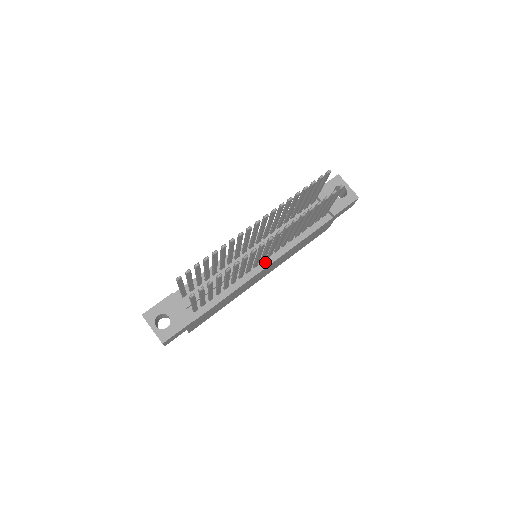
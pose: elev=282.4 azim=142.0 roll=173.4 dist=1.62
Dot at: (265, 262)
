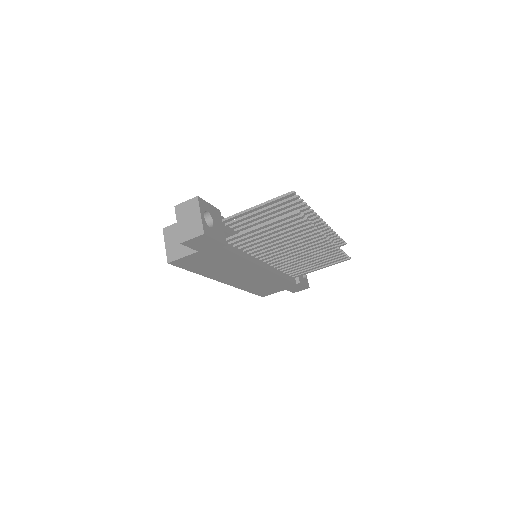
Dot at: (265, 264)
